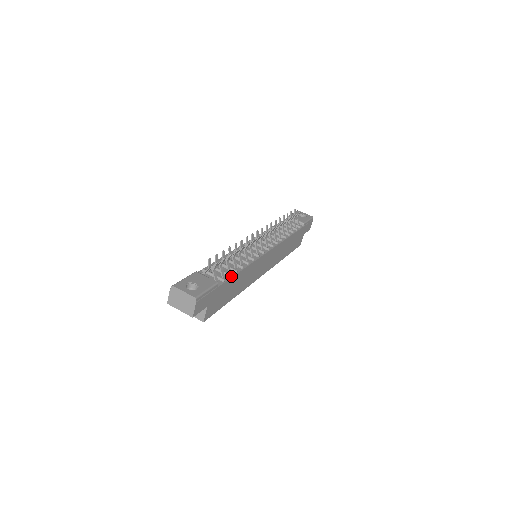
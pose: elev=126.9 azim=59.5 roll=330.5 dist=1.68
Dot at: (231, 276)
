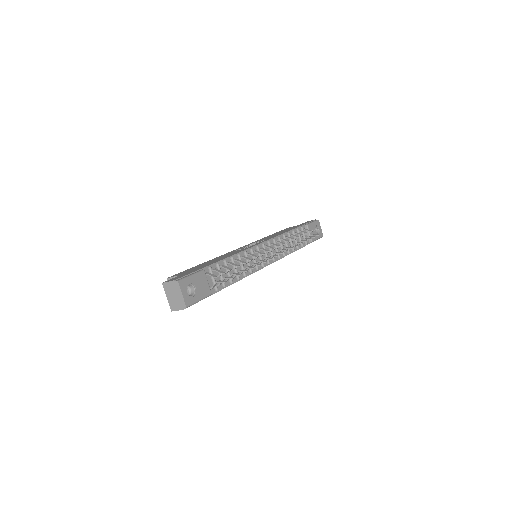
Dot at: (225, 286)
